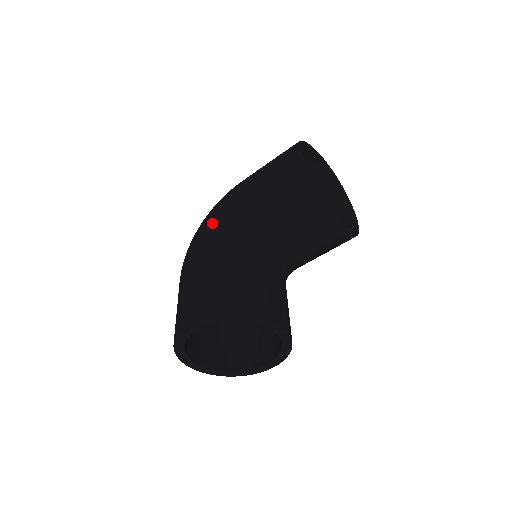
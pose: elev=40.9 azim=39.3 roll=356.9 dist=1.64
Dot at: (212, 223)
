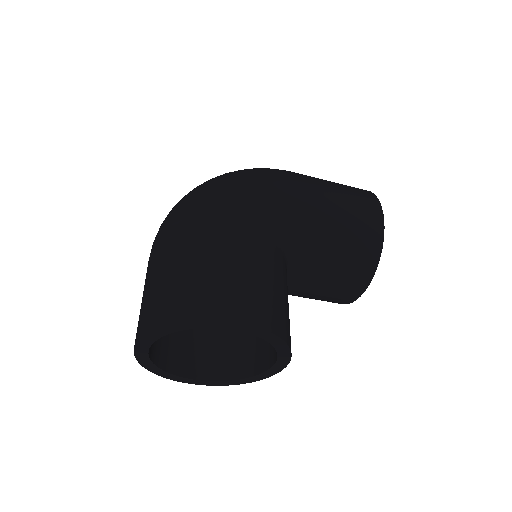
Dot at: (265, 198)
